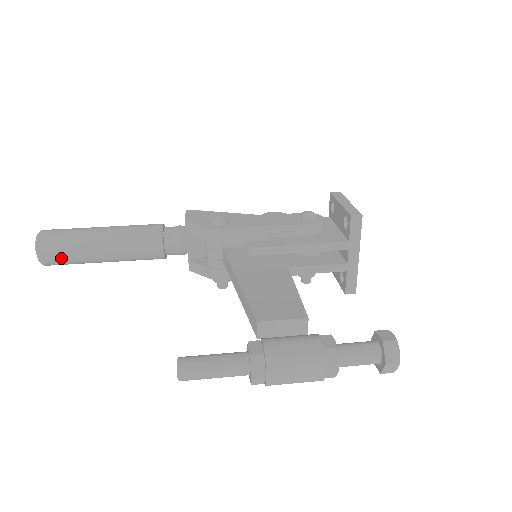
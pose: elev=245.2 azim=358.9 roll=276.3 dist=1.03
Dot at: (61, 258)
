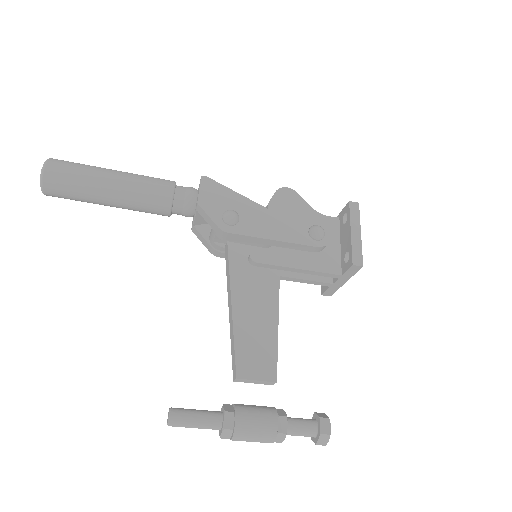
Dot at: (67, 198)
